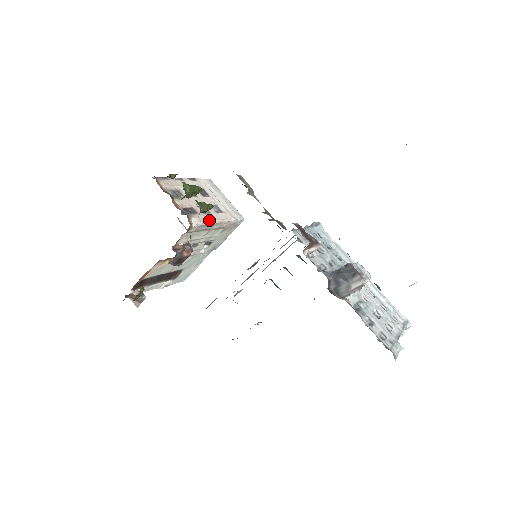
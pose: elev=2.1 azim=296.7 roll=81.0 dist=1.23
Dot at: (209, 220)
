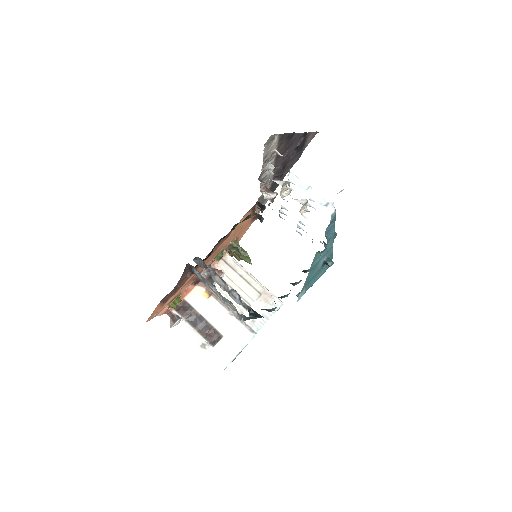
Dot at: (245, 269)
